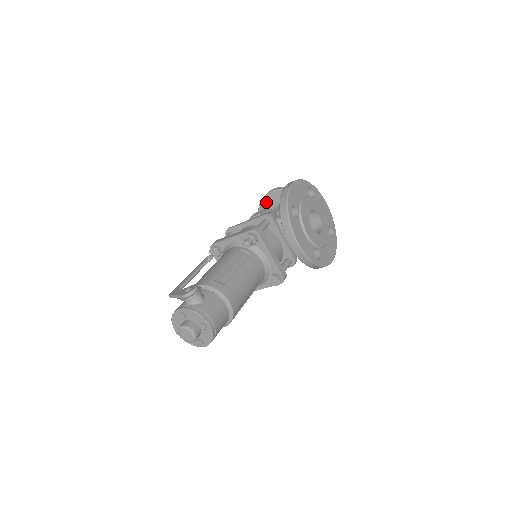
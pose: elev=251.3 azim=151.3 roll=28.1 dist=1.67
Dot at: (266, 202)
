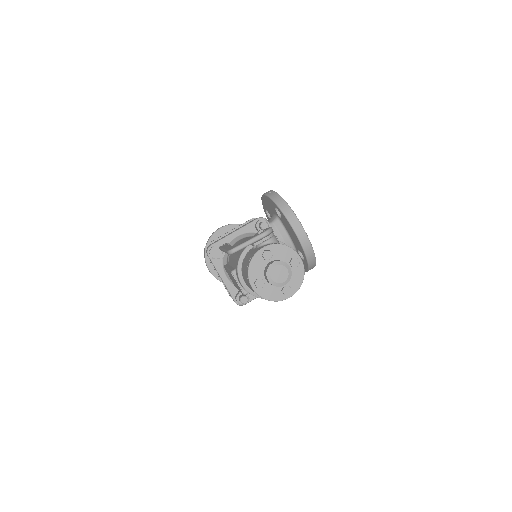
Dot at: occluded
